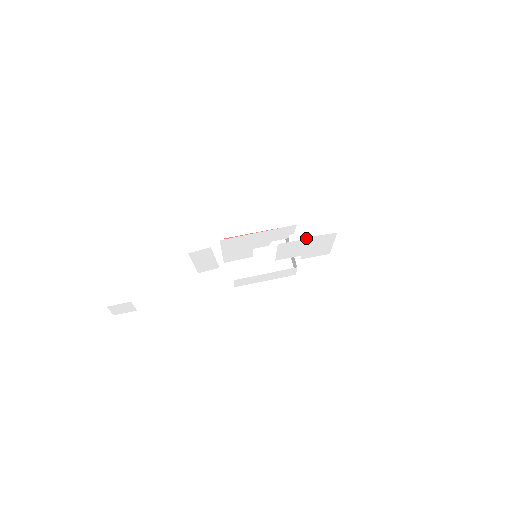
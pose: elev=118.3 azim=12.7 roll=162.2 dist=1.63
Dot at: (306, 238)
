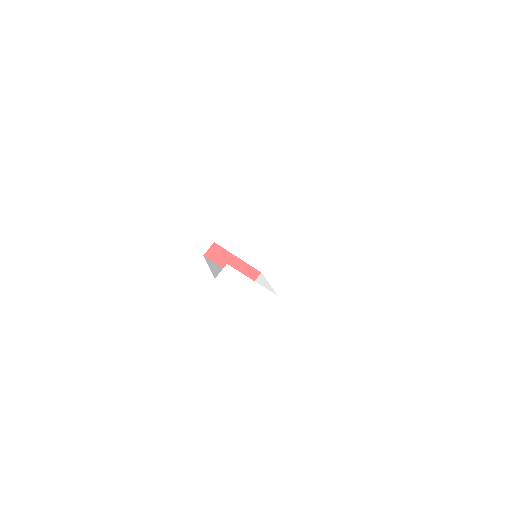
Dot at: (317, 253)
